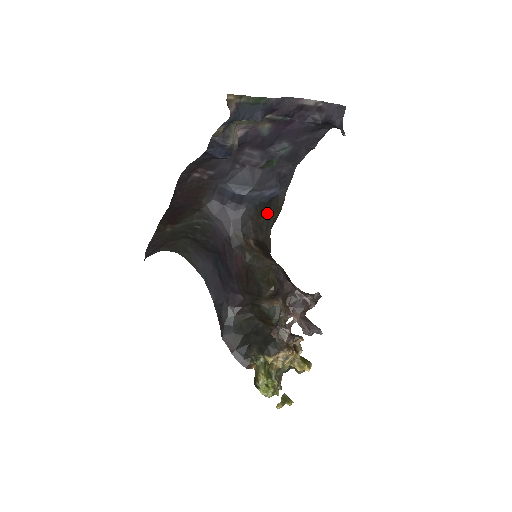
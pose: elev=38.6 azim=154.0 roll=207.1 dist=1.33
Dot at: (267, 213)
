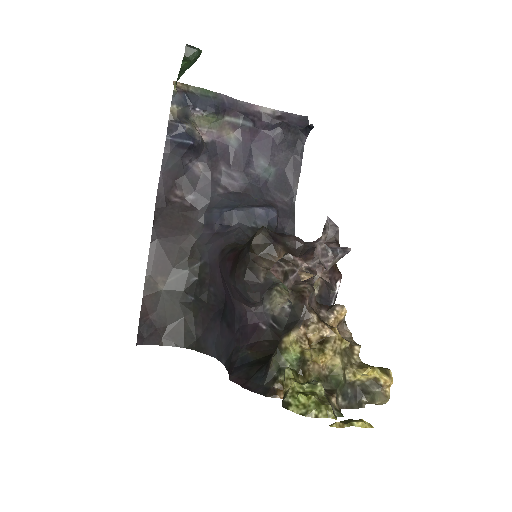
Dot at: occluded
